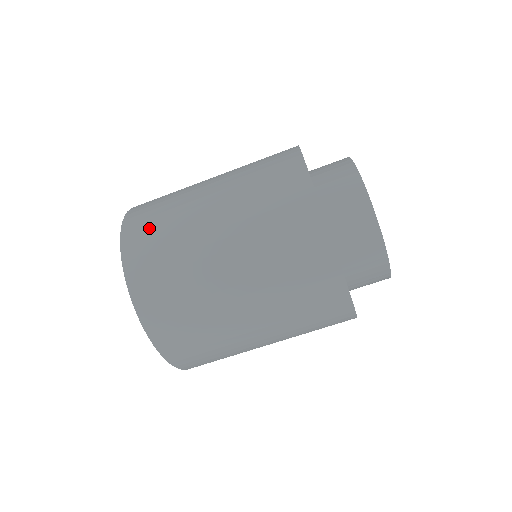
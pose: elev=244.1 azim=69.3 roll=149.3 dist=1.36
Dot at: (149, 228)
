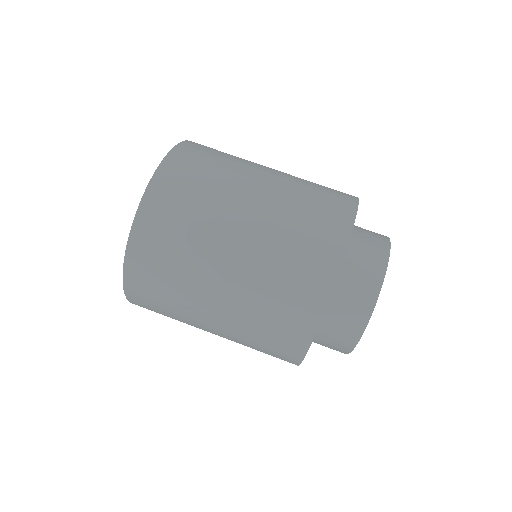
Dot at: occluded
